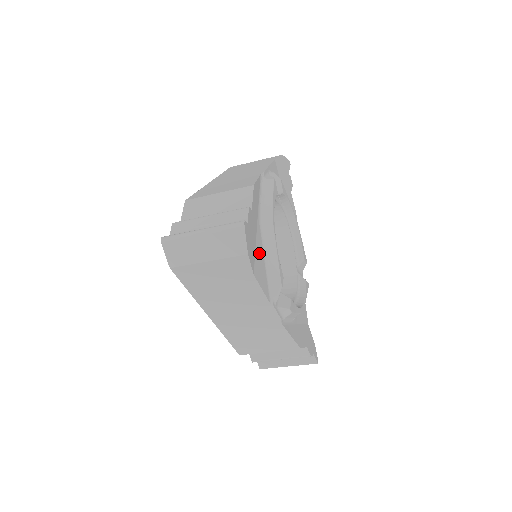
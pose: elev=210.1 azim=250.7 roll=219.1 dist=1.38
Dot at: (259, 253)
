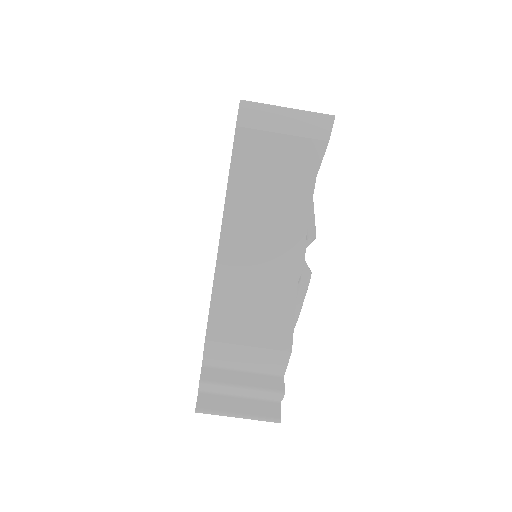
Dot at: occluded
